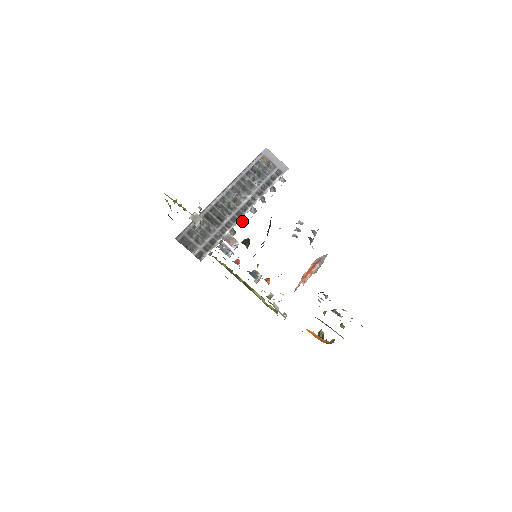
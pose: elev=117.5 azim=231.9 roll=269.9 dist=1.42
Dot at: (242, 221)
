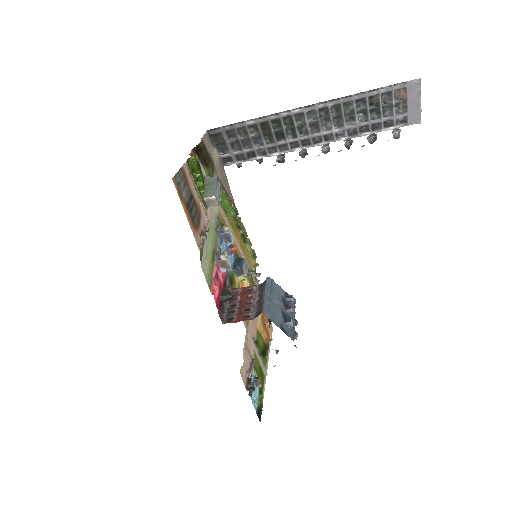
Dot at: (302, 154)
